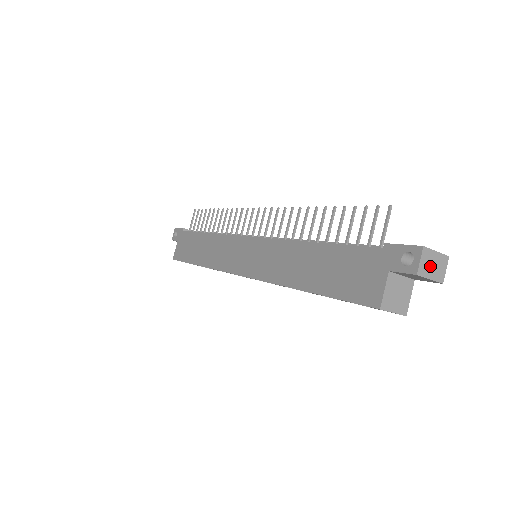
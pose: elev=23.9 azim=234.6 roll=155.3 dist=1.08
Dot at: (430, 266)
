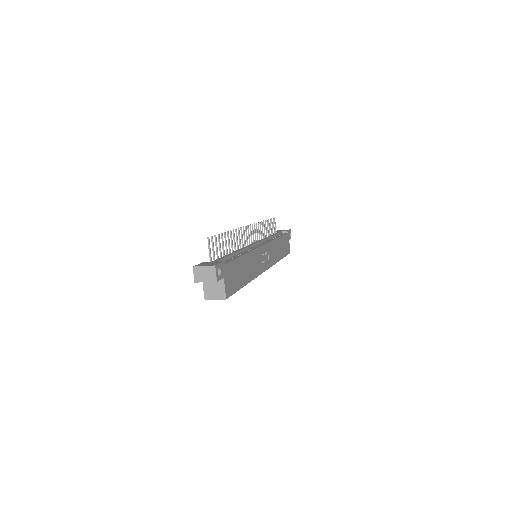
Dot at: (202, 275)
